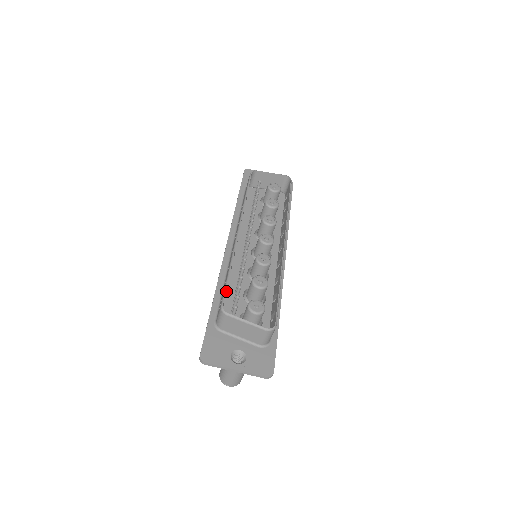
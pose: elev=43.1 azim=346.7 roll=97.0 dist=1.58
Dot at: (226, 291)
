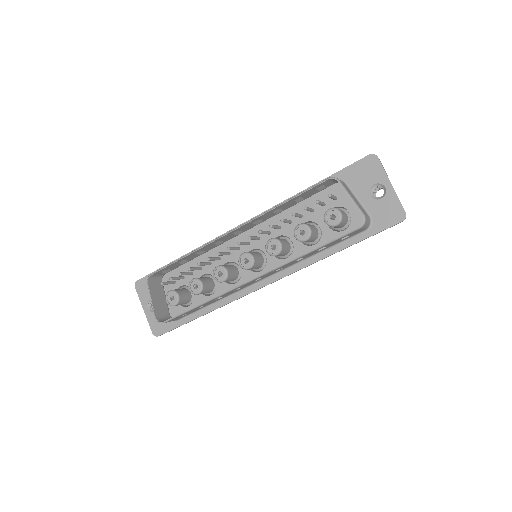
Dot at: (196, 260)
